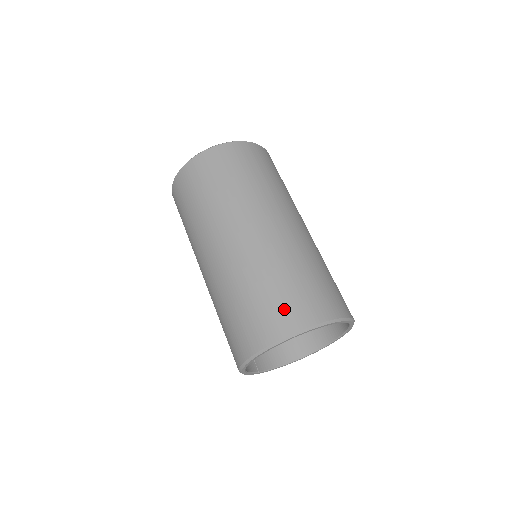
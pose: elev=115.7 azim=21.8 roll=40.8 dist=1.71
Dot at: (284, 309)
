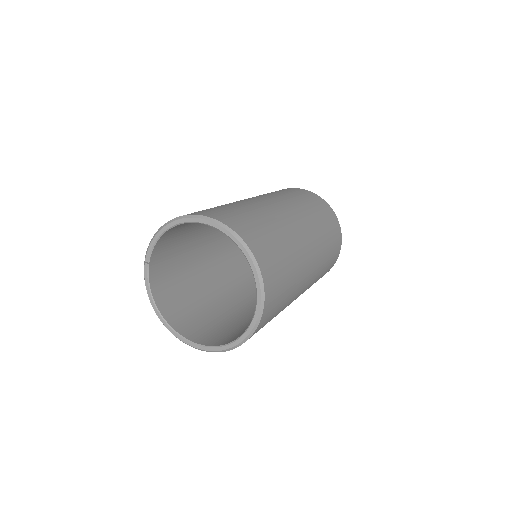
Dot at: (260, 239)
